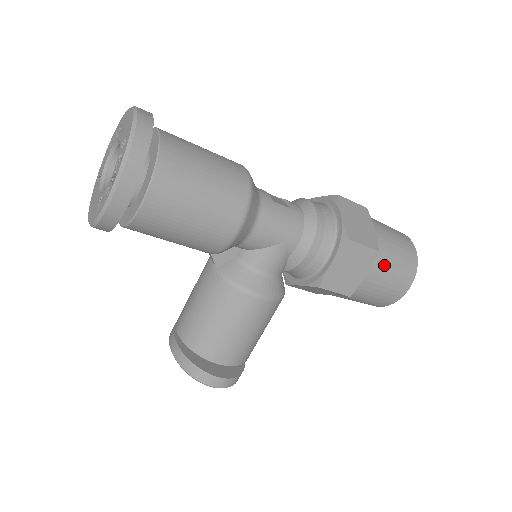
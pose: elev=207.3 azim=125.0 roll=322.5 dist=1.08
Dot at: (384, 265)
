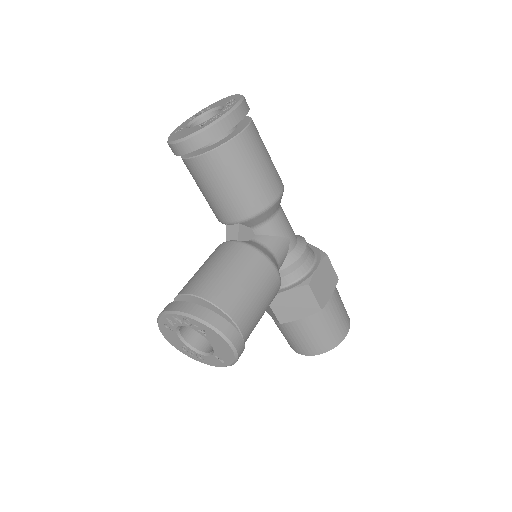
Dot at: (338, 297)
